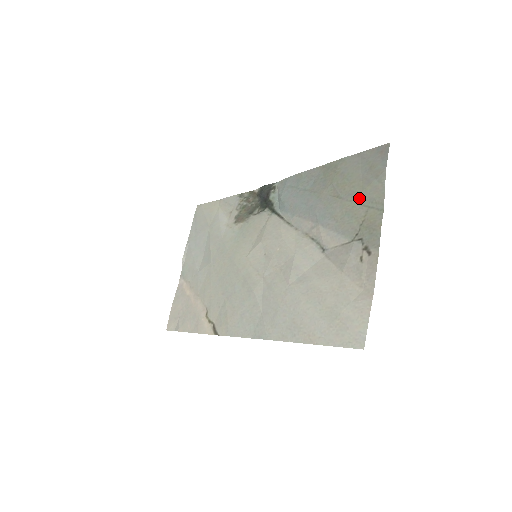
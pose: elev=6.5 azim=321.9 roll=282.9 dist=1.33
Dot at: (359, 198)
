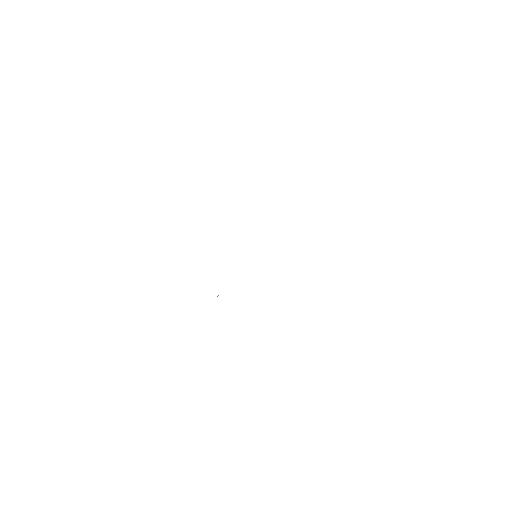
Dot at: occluded
